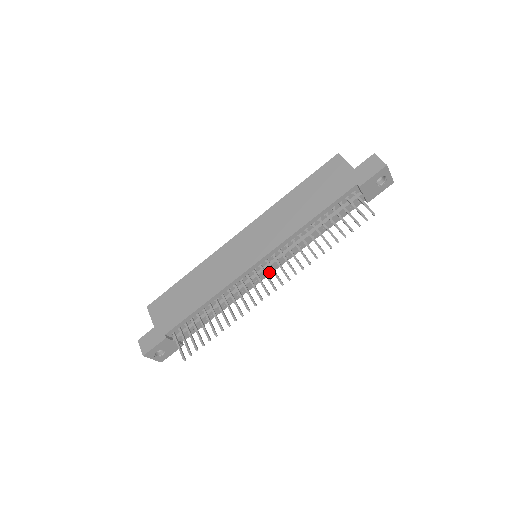
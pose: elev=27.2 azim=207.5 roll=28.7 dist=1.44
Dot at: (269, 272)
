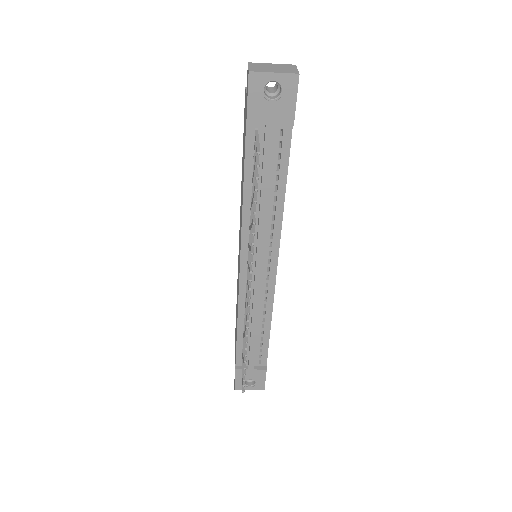
Dot at: (272, 269)
